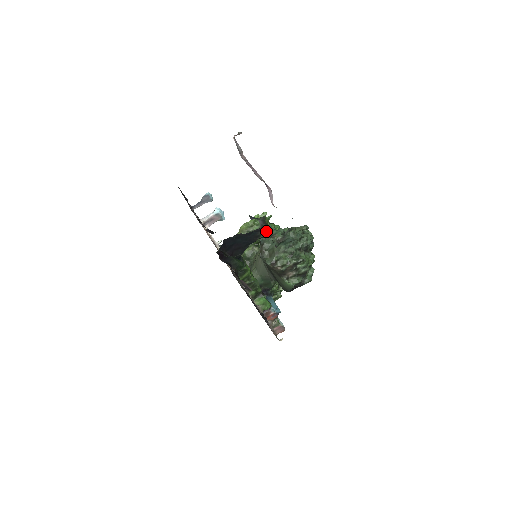
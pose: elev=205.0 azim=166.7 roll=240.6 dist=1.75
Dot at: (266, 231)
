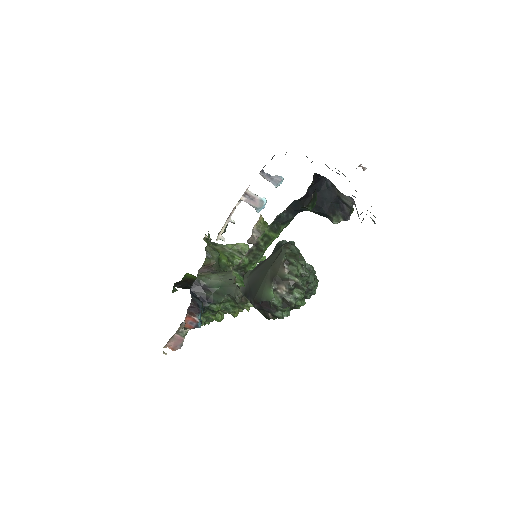
Dot at: (341, 219)
